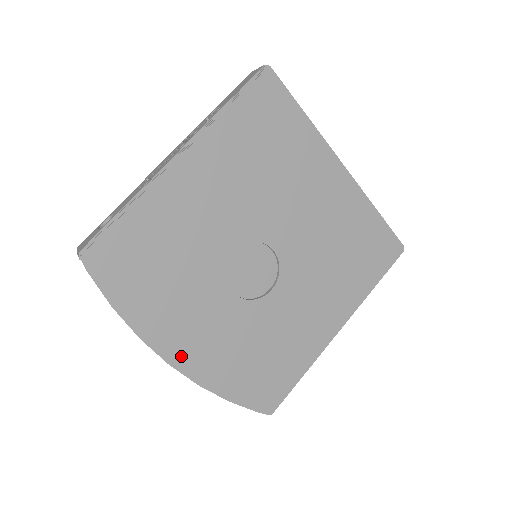
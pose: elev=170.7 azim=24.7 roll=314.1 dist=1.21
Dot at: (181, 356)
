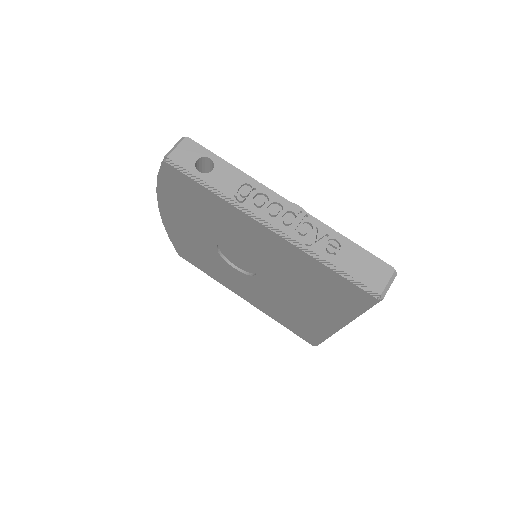
Dot at: (166, 214)
